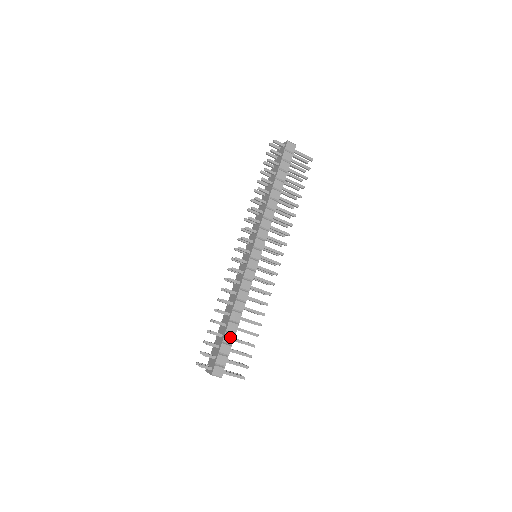
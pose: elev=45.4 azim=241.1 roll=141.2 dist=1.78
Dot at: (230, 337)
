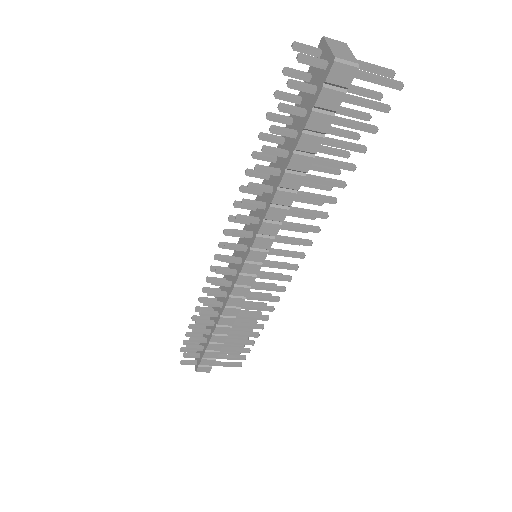
Dot at: (216, 346)
